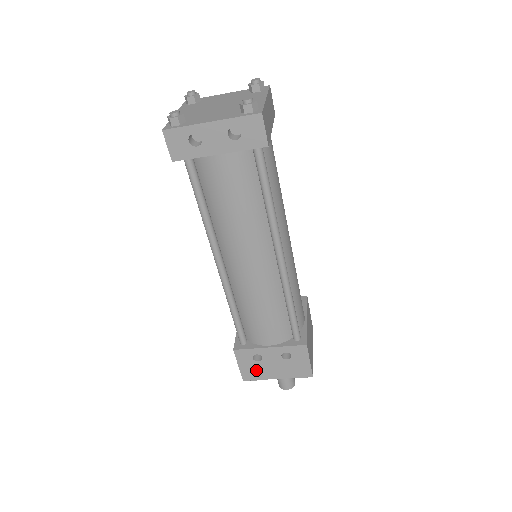
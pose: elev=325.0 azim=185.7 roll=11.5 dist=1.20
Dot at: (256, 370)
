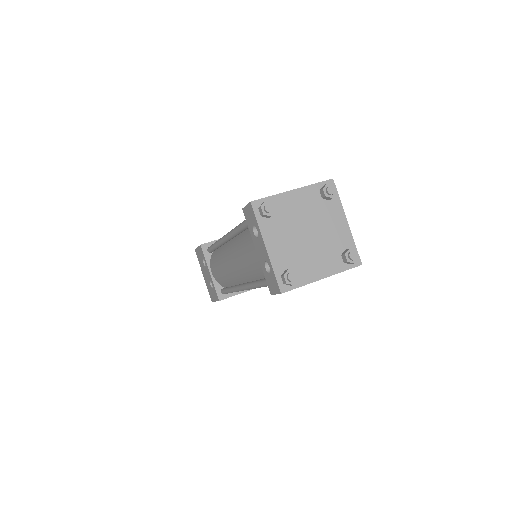
Dot at: (201, 260)
